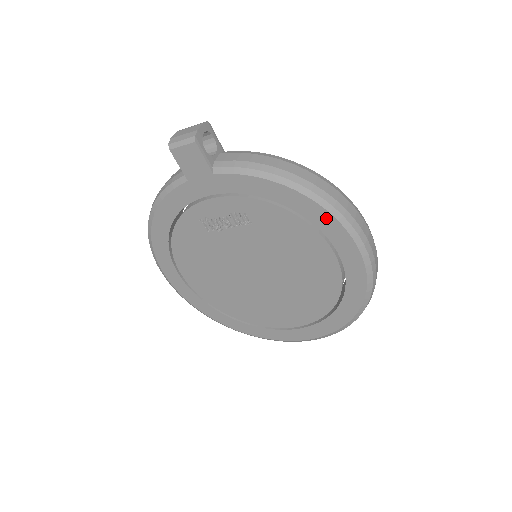
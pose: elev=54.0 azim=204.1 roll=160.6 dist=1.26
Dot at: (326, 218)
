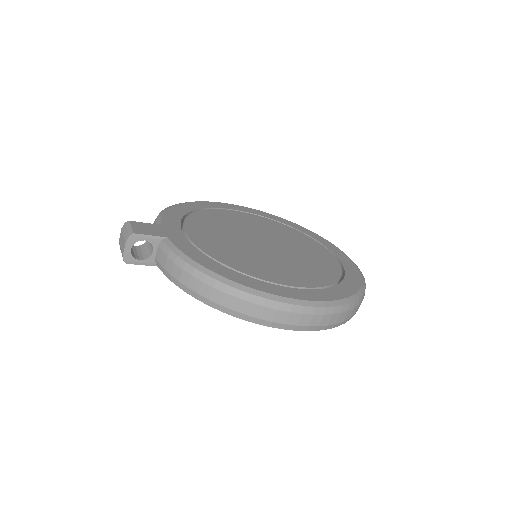
Dot at: occluded
